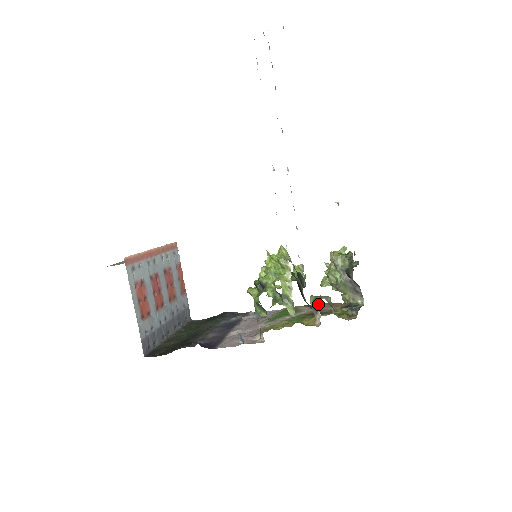
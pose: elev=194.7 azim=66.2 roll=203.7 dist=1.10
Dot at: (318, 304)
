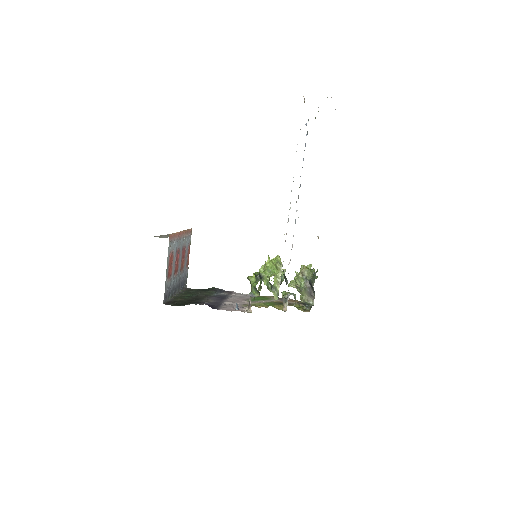
Dot at: (288, 297)
